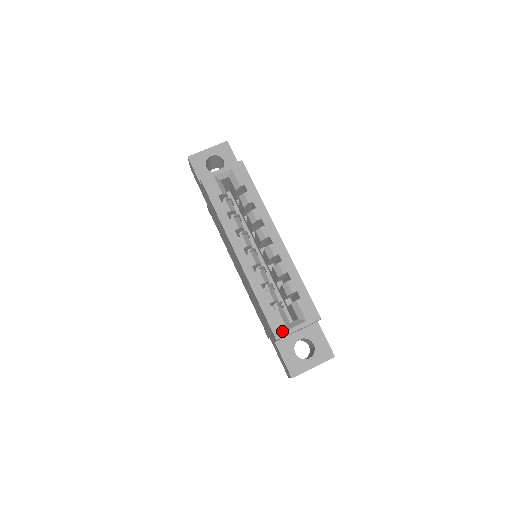
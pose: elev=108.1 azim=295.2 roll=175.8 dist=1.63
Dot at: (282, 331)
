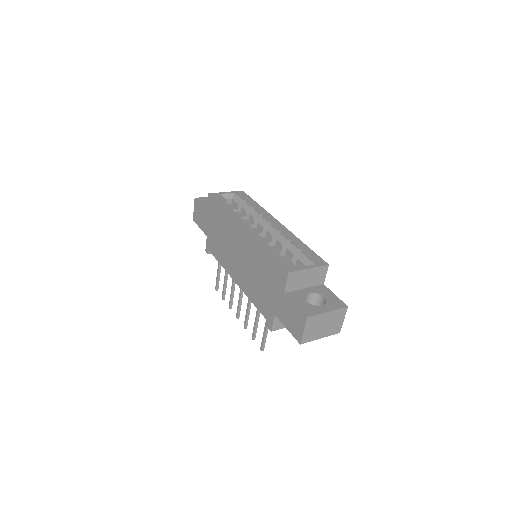
Dot at: (293, 268)
